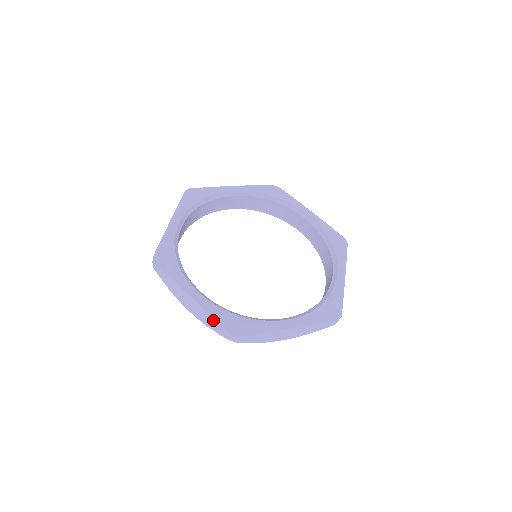
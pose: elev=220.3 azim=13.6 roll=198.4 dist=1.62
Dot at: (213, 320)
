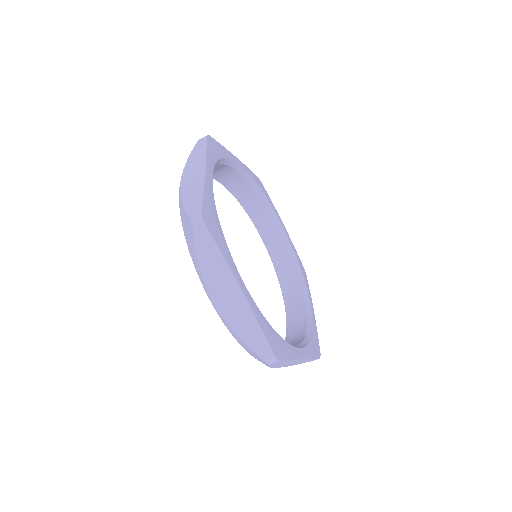
Dot at: (200, 194)
